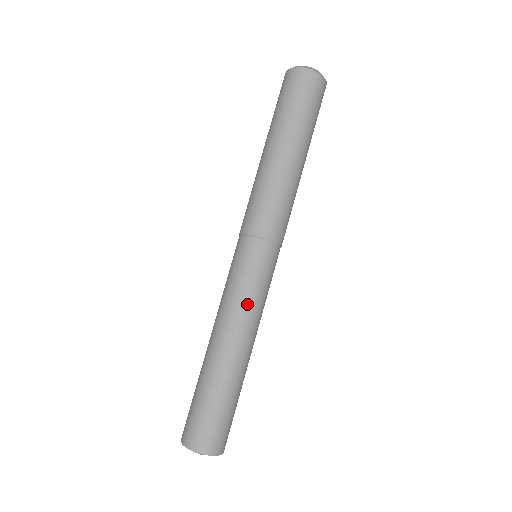
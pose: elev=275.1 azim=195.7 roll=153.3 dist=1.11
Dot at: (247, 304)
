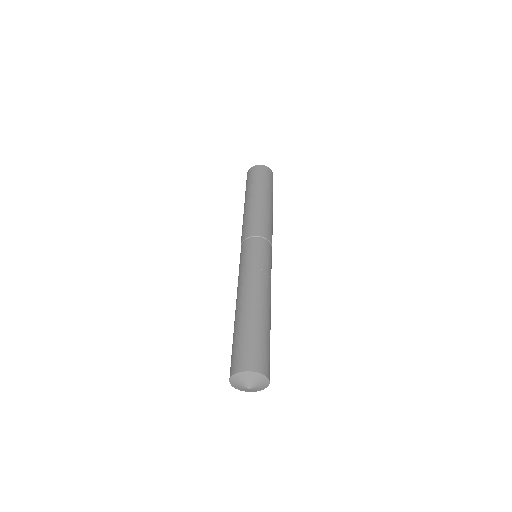
Dot at: (265, 273)
